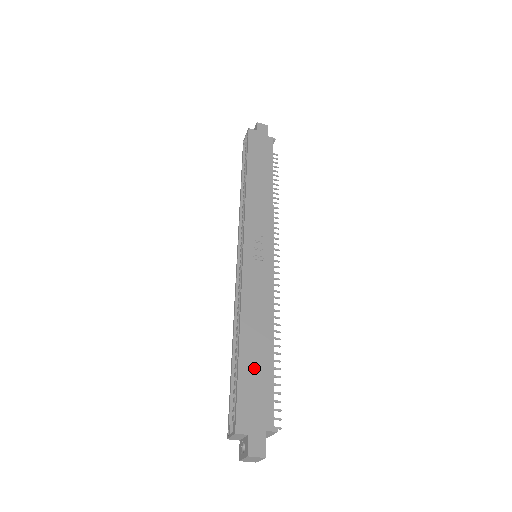
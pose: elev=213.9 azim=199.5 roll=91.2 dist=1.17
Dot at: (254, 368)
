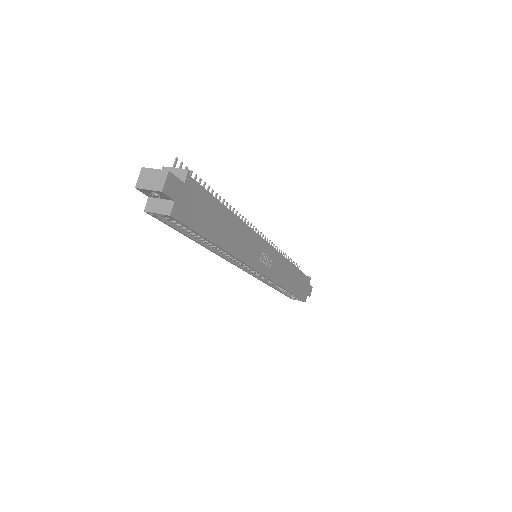
Dot at: (298, 285)
